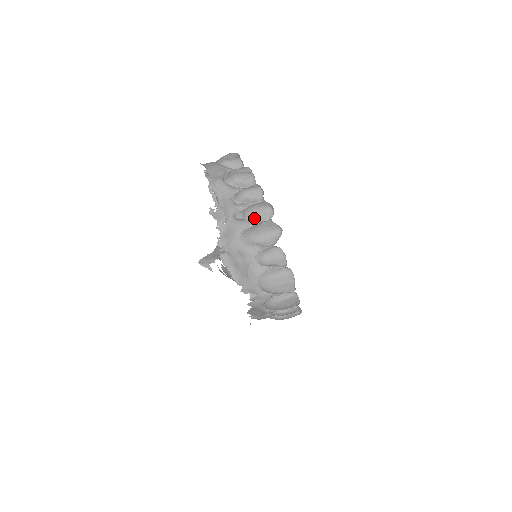
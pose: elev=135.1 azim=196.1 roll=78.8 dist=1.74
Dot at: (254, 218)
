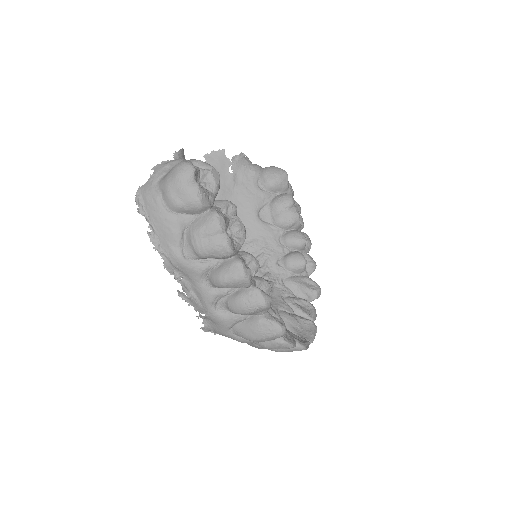
Dot at: (244, 314)
